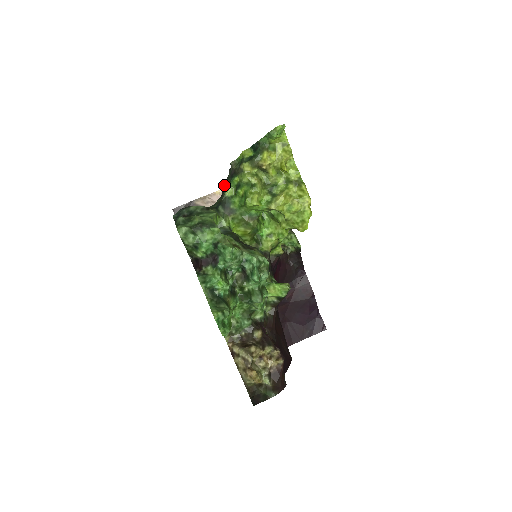
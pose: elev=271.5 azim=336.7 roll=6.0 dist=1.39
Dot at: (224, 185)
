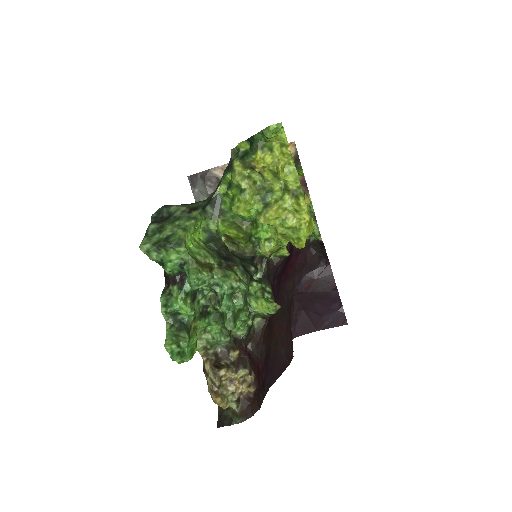
Dot at: occluded
